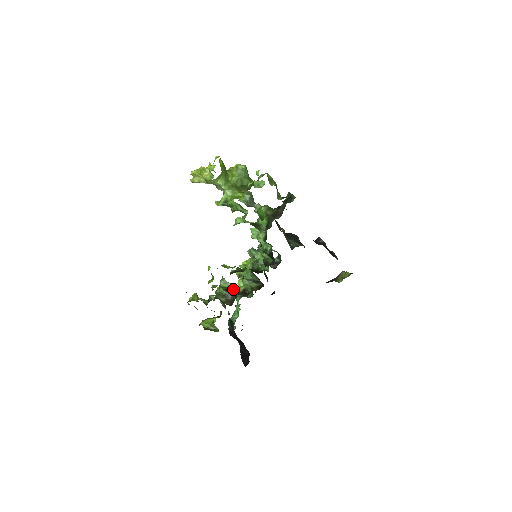
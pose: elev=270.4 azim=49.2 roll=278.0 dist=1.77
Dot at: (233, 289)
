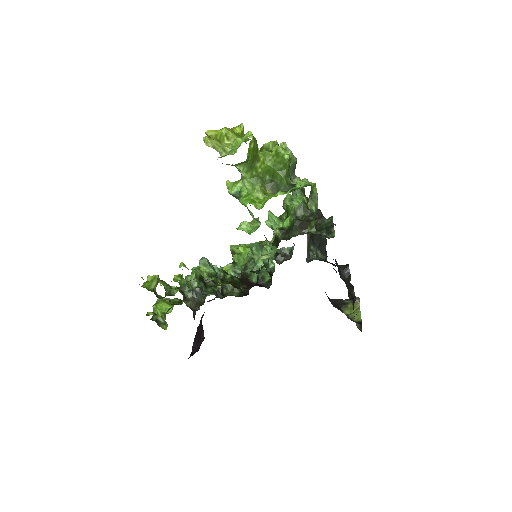
Dot at: occluded
